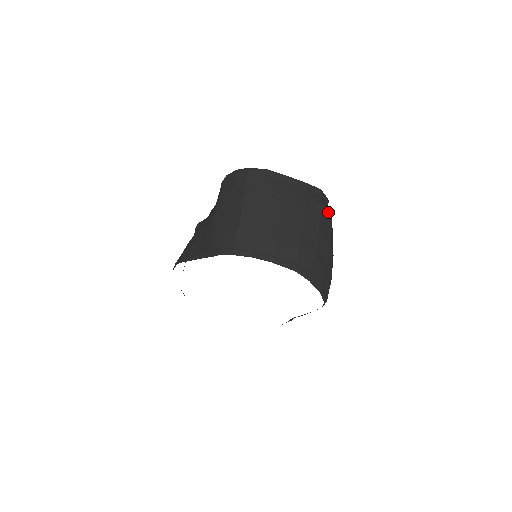
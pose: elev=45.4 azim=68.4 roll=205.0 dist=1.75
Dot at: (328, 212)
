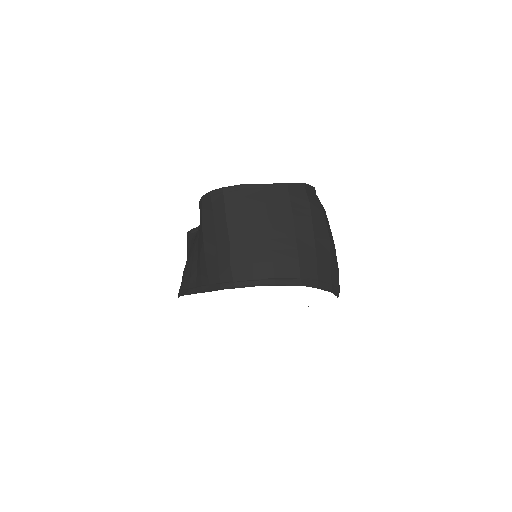
Dot at: (318, 204)
